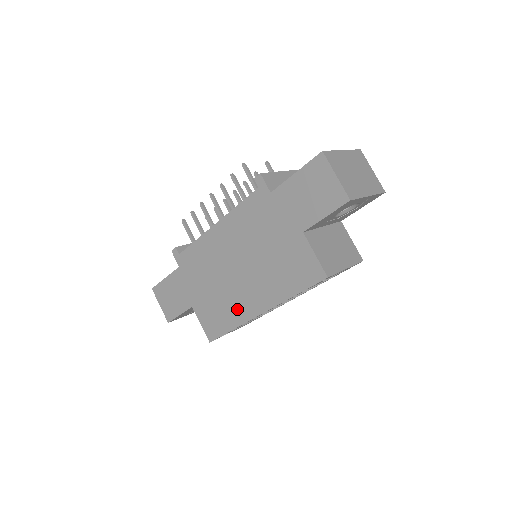
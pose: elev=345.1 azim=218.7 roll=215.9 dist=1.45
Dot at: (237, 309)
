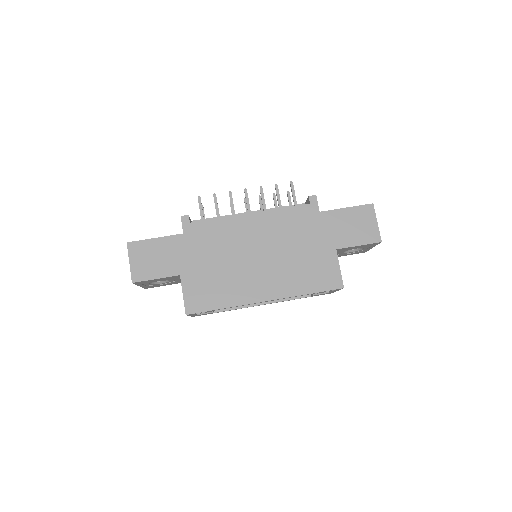
Dot at: (240, 290)
